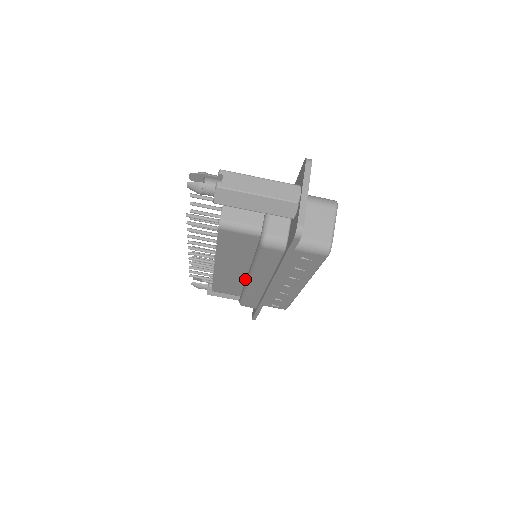
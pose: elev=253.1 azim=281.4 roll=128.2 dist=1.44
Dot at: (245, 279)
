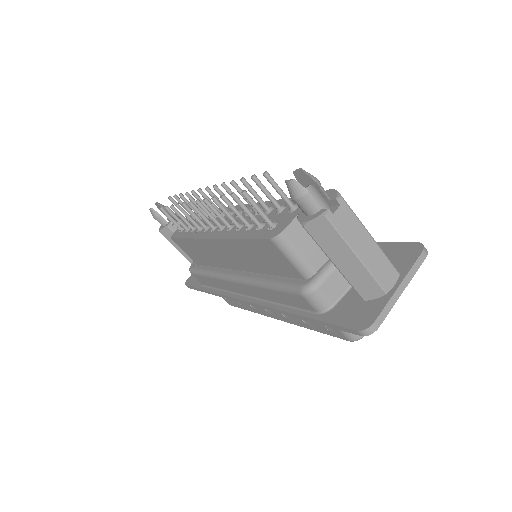
Dot at: (224, 266)
